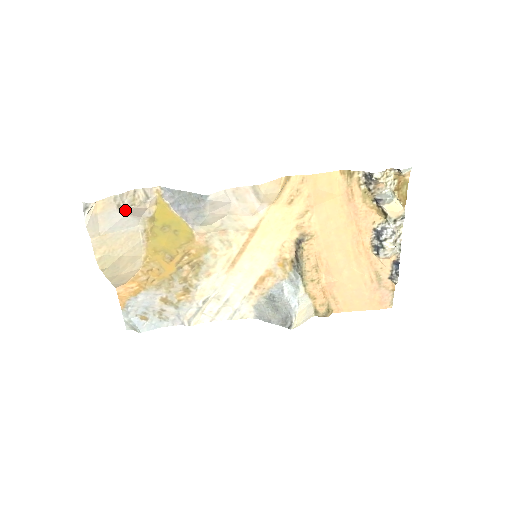
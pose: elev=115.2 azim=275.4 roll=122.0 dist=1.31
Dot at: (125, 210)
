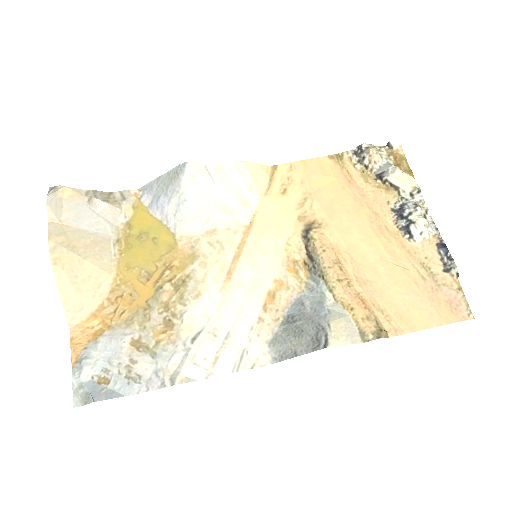
Dot at: (96, 207)
